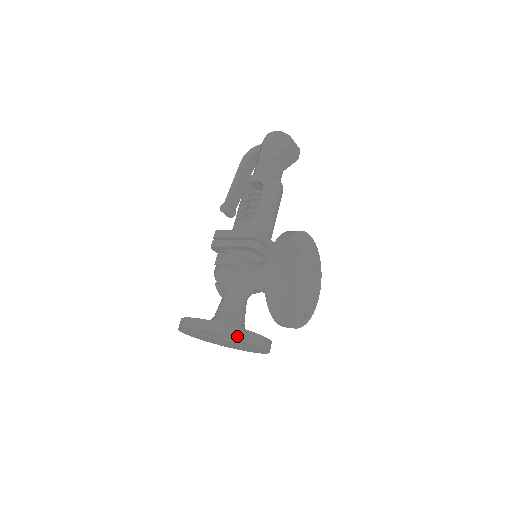
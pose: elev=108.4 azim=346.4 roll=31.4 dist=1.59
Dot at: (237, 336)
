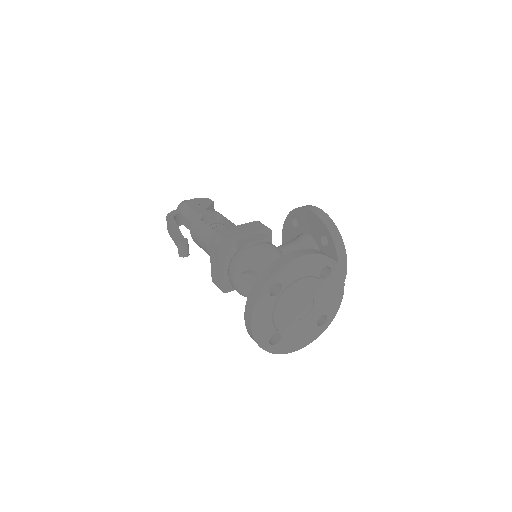
Dot at: (335, 261)
